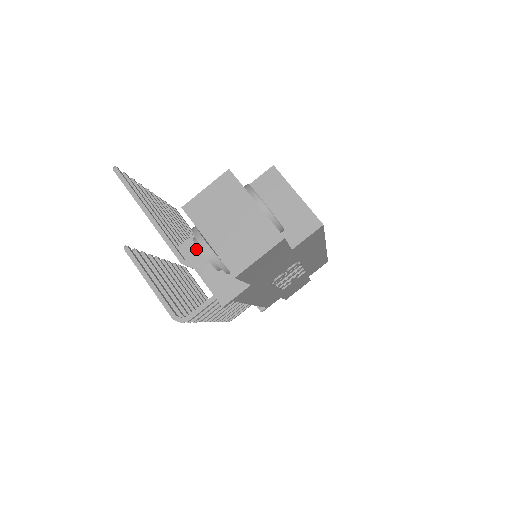
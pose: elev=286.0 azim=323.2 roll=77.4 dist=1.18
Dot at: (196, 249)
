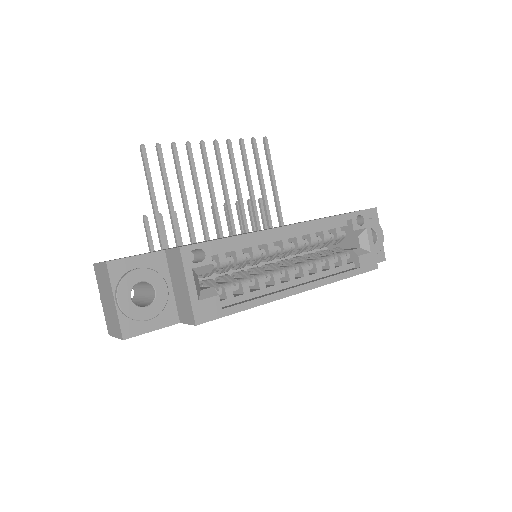
Dot at: occluded
